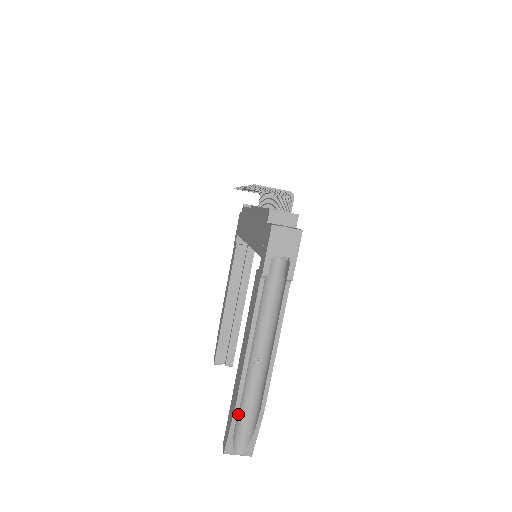
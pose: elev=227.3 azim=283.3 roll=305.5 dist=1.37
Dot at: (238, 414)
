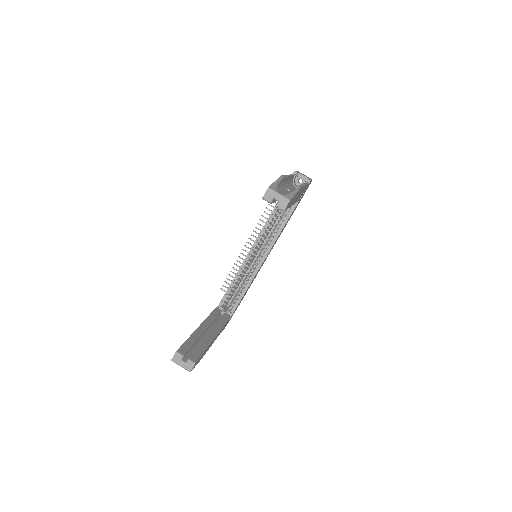
Dot at: (280, 186)
